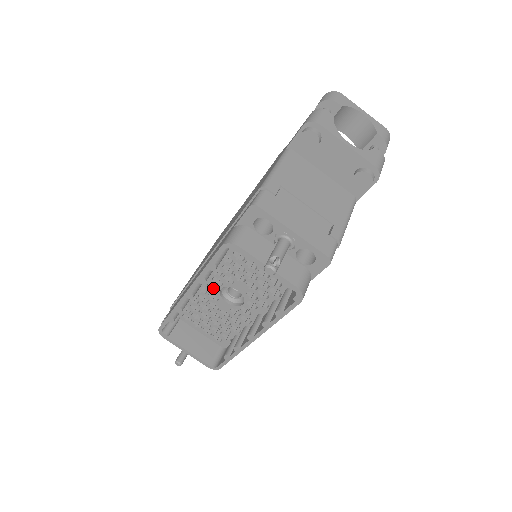
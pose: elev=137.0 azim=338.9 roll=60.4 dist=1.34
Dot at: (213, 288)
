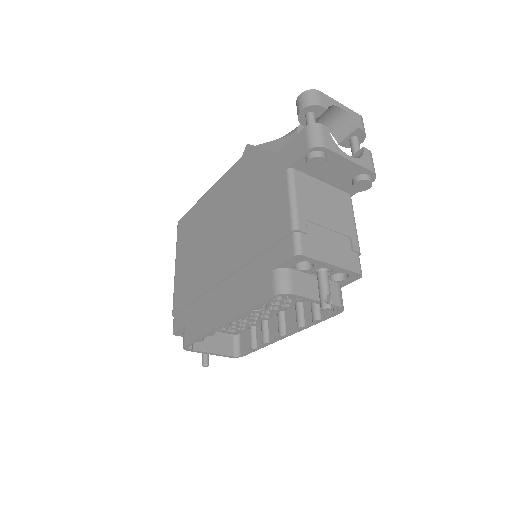
Dot at: occluded
